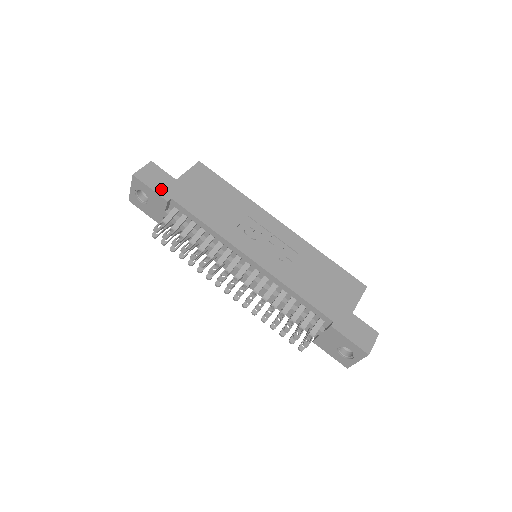
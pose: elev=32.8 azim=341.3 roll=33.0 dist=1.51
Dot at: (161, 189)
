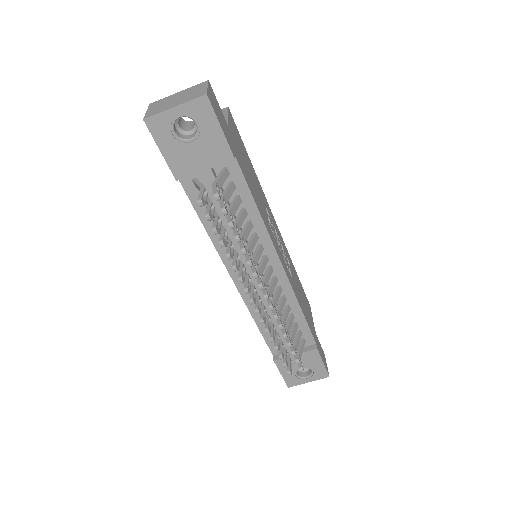
Dot at: (227, 135)
